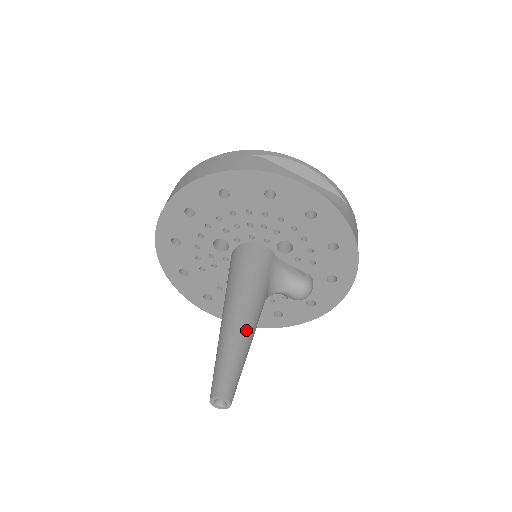
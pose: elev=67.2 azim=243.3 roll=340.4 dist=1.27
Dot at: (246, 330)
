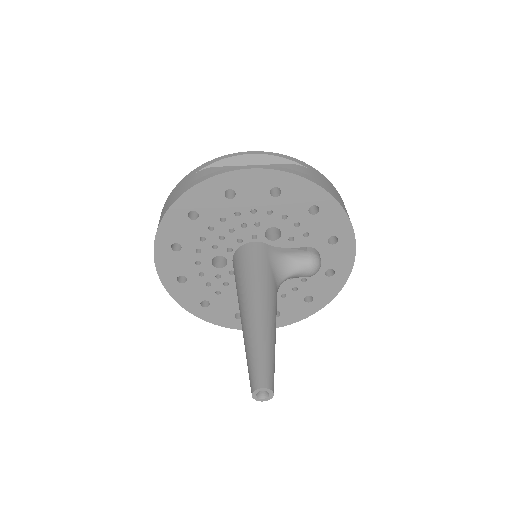
Dot at: (263, 321)
